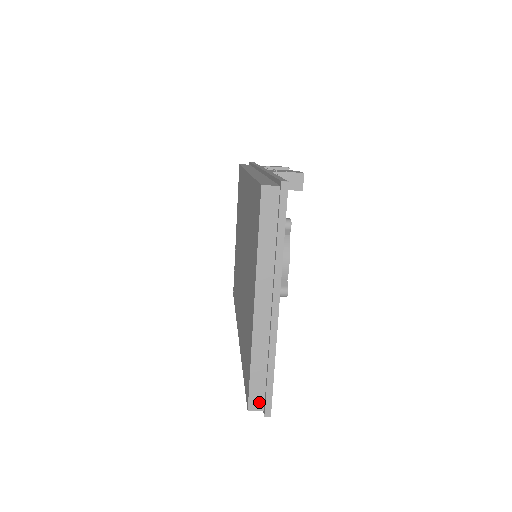
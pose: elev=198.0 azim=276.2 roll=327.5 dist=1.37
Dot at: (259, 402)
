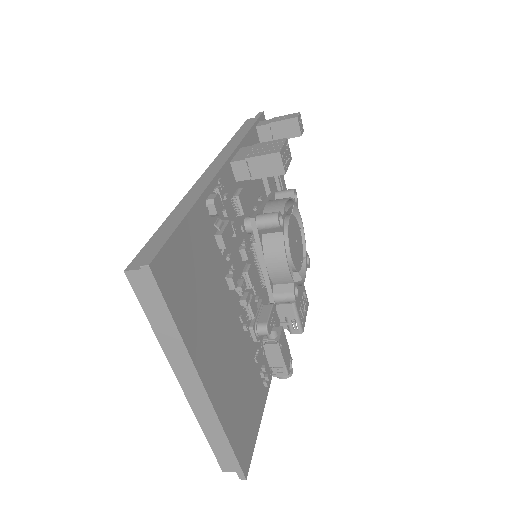
Dot at: (230, 465)
